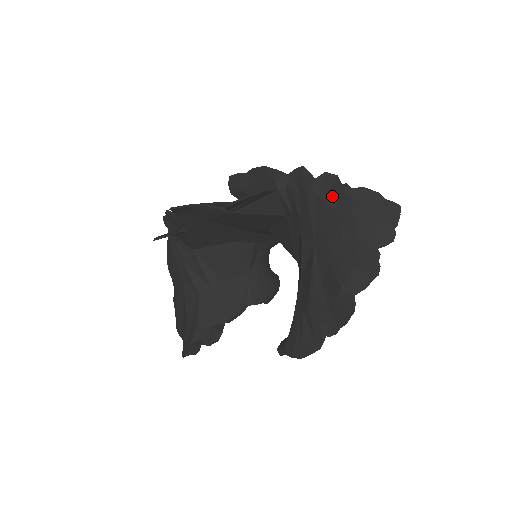
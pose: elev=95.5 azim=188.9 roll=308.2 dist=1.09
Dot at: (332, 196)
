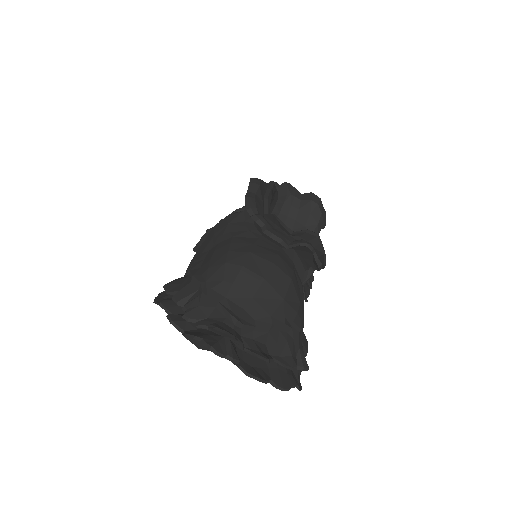
Dot at: occluded
